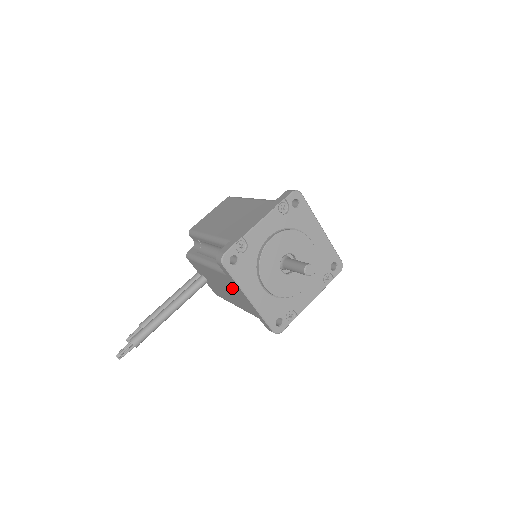
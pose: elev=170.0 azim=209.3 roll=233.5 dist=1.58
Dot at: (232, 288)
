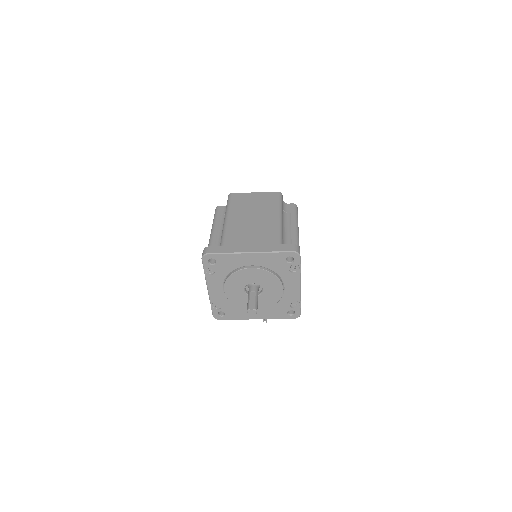
Dot at: occluded
